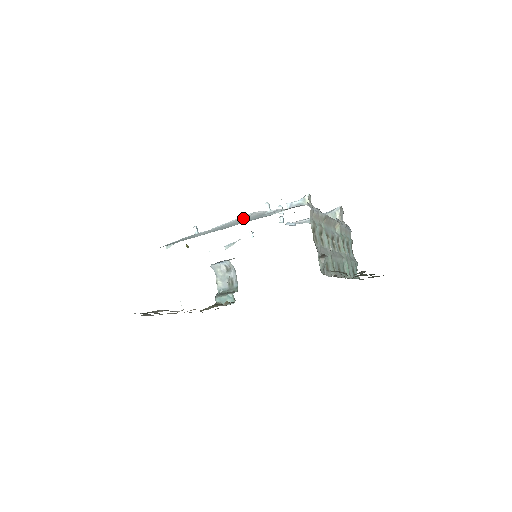
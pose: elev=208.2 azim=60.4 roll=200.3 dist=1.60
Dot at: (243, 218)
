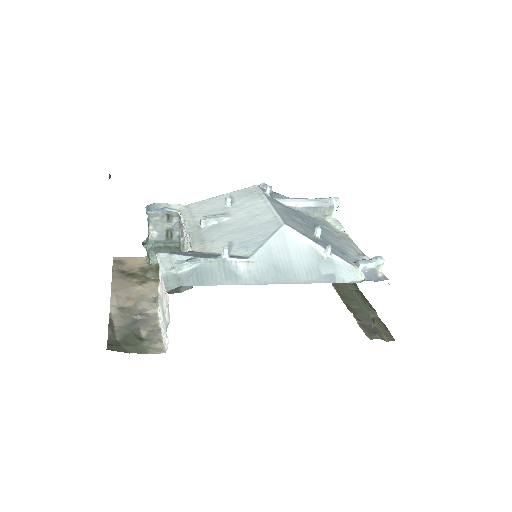
Dot at: (286, 245)
